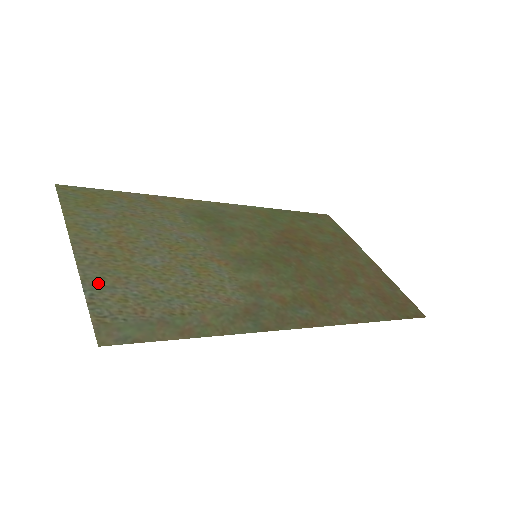
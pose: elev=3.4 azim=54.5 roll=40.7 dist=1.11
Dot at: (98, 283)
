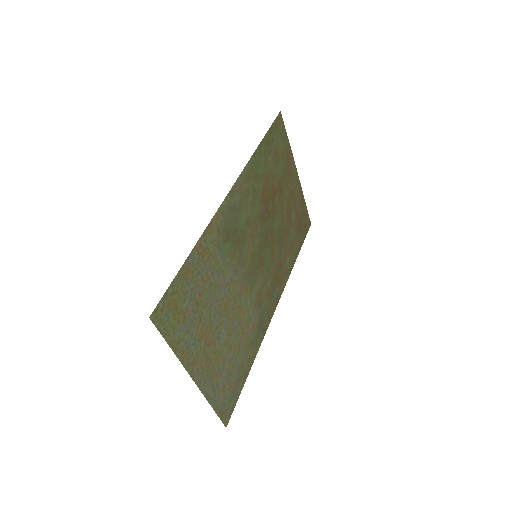
Dot at: (212, 391)
